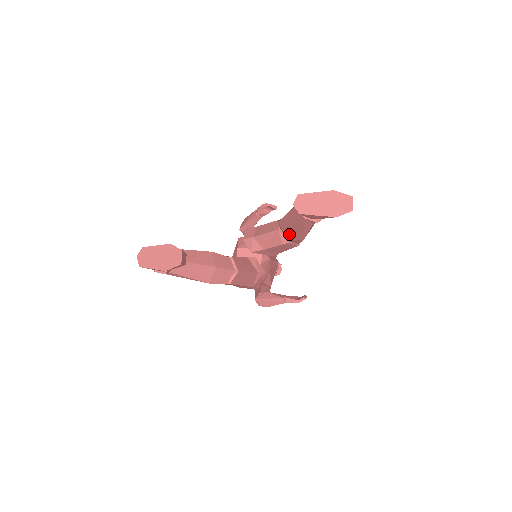
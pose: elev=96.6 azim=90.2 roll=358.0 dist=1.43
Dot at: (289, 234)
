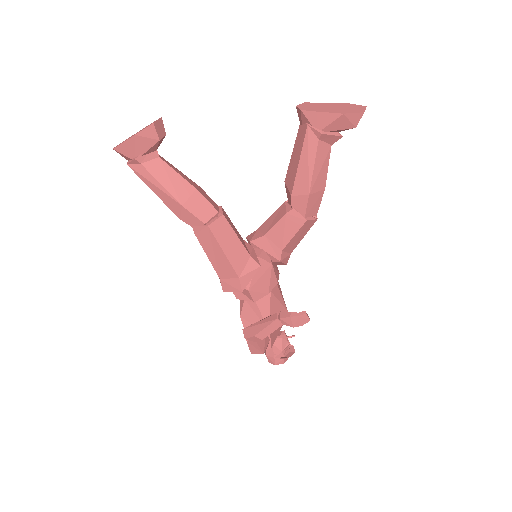
Dot at: (293, 183)
